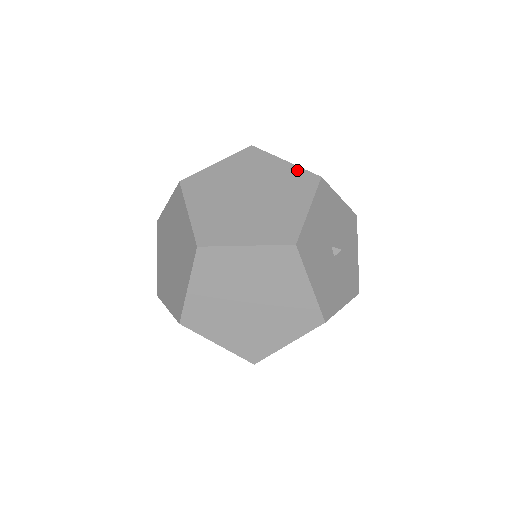
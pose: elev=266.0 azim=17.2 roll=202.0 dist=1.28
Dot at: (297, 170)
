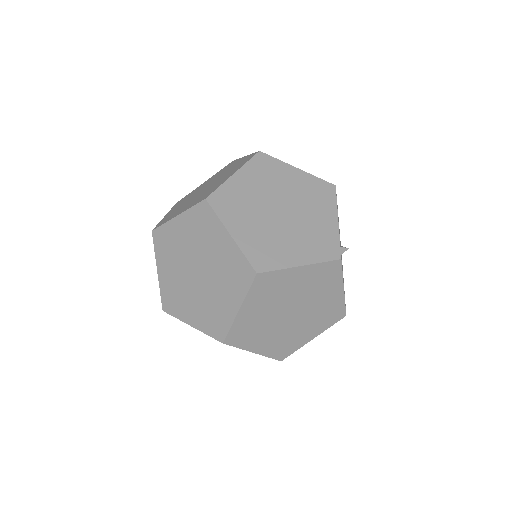
Dot at: (313, 179)
